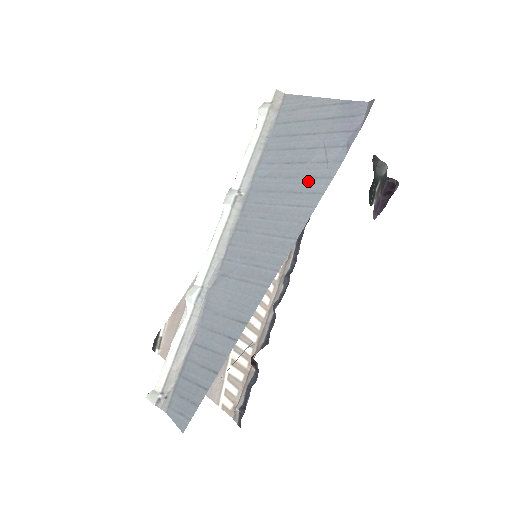
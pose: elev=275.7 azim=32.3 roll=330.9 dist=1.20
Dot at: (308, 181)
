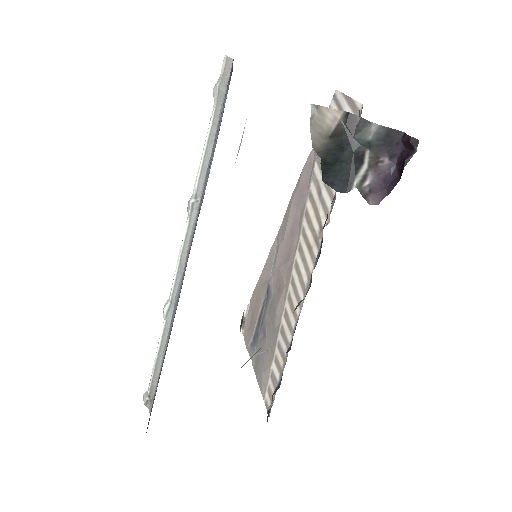
Dot at: (203, 194)
